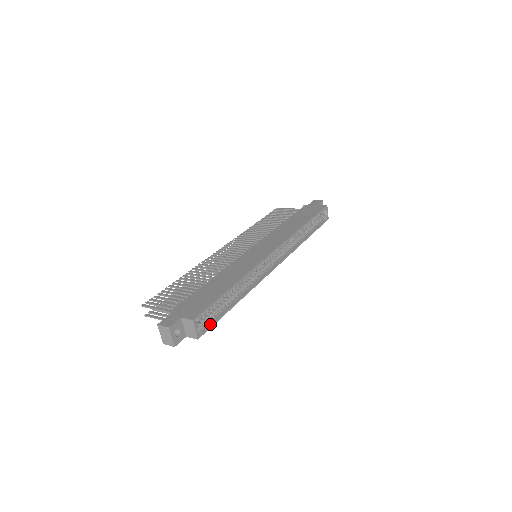
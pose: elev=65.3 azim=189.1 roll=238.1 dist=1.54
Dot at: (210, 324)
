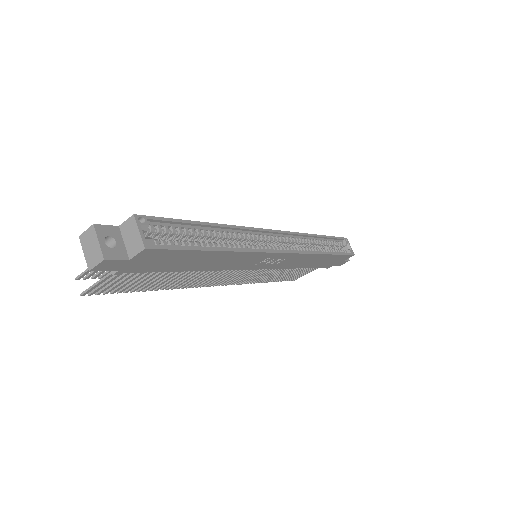
Dot at: (171, 247)
